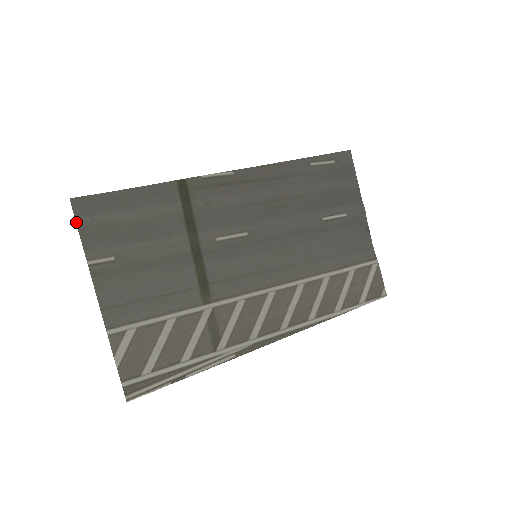
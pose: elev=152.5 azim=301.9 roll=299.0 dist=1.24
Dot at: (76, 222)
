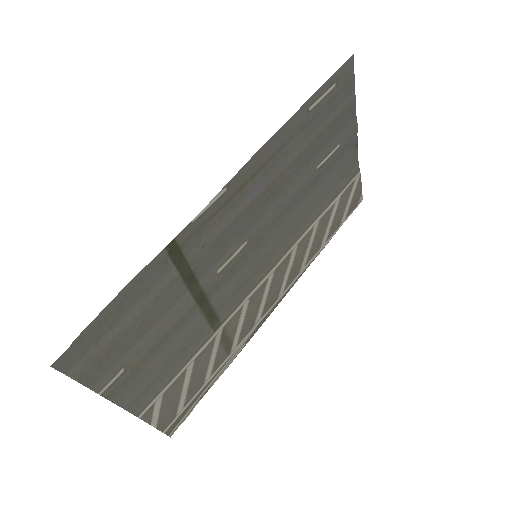
Dot at: occluded
